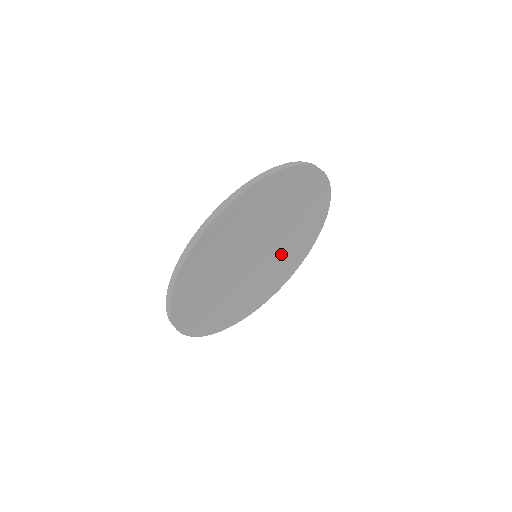
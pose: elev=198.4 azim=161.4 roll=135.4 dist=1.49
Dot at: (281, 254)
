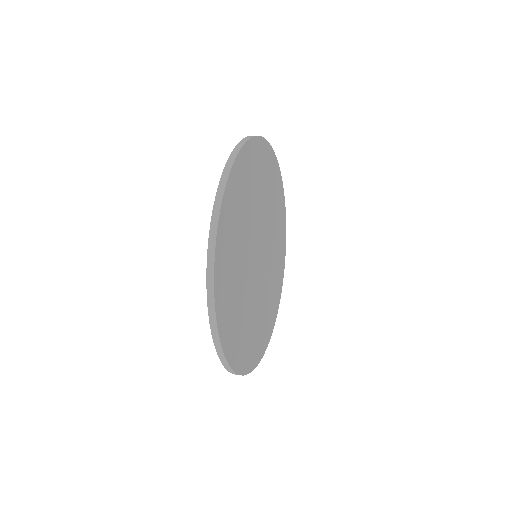
Dot at: (270, 230)
